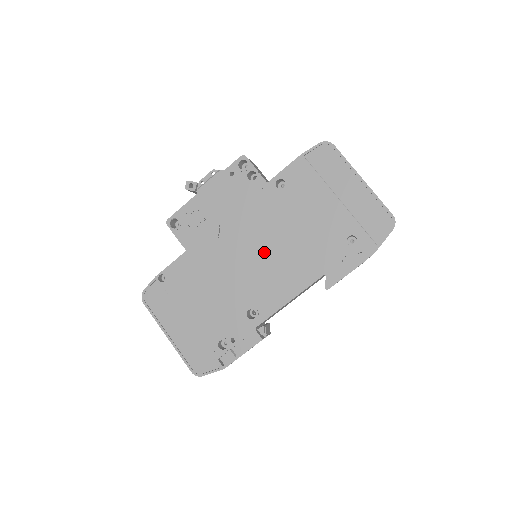
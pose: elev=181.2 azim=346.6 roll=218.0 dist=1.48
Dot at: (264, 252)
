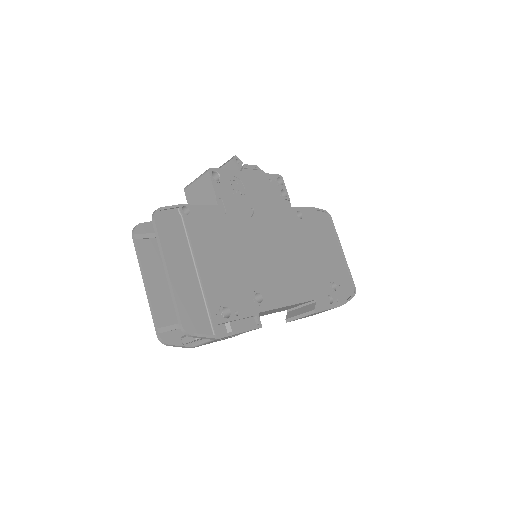
Dot at: (280, 253)
